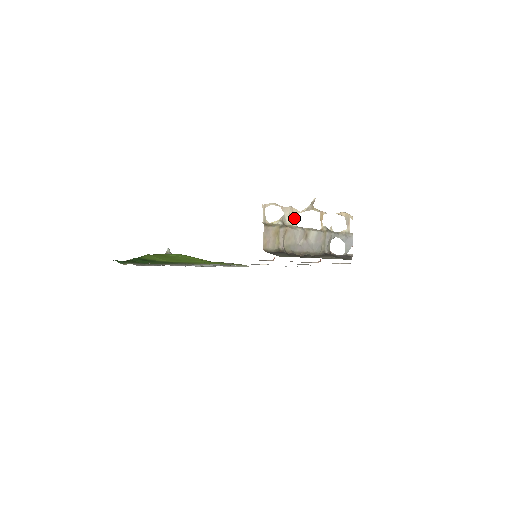
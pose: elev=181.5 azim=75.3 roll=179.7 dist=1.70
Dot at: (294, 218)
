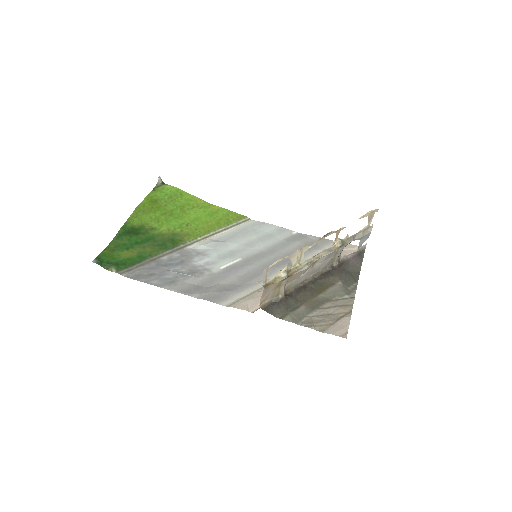
Dot at: (302, 255)
